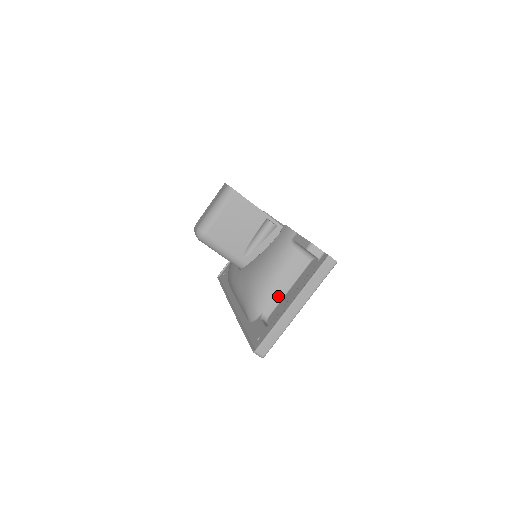
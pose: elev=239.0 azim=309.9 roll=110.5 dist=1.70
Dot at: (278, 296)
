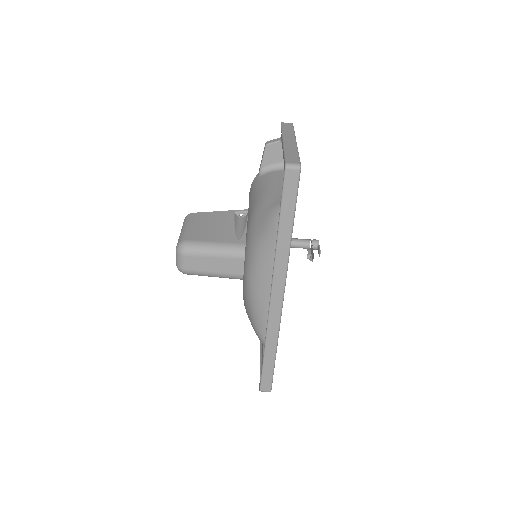
Dot at: occluded
